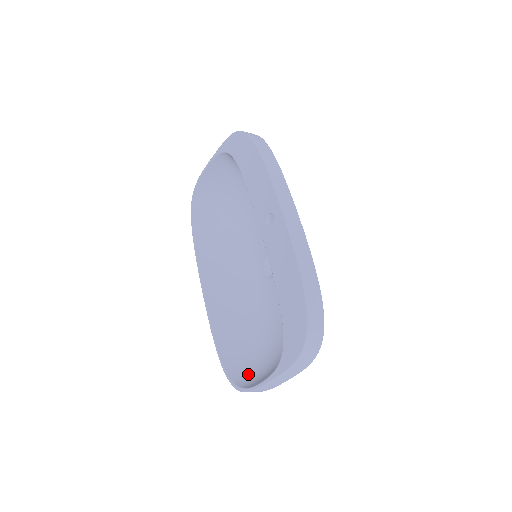
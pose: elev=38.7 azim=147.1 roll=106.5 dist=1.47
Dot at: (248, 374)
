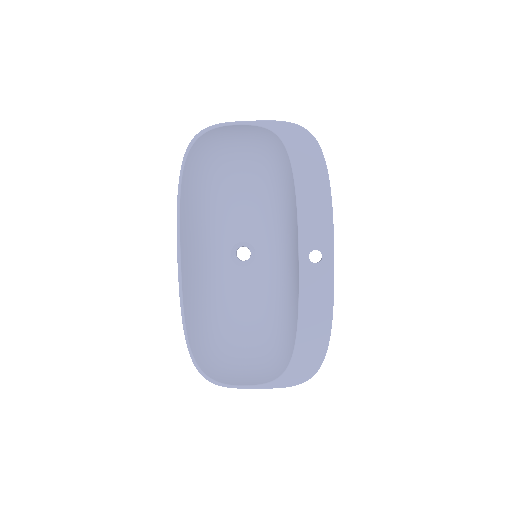
Dot at: (212, 362)
